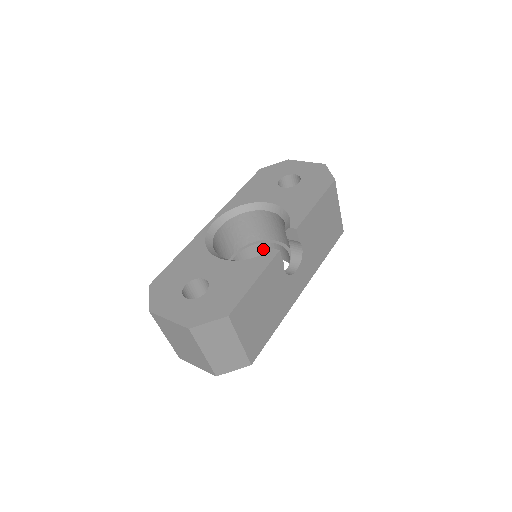
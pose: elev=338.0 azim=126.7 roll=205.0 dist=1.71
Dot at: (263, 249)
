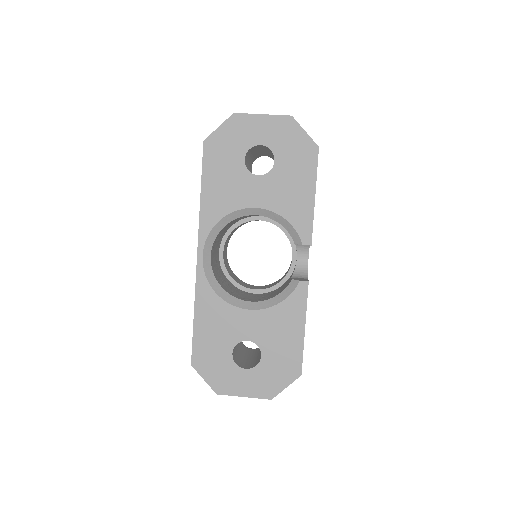
Dot at: occluded
